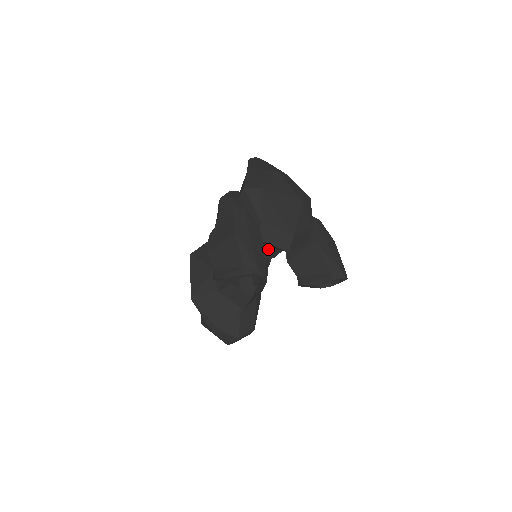
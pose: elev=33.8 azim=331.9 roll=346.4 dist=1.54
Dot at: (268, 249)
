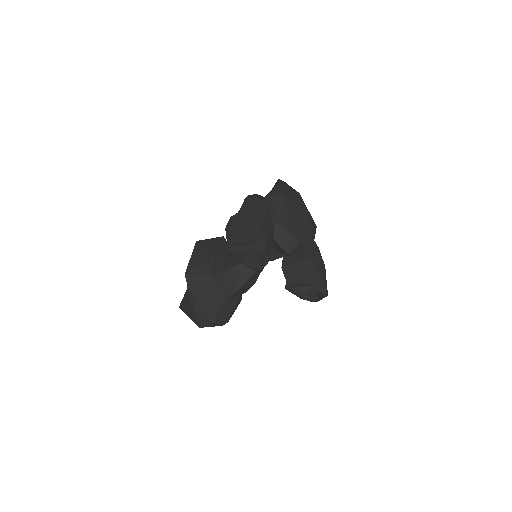
Dot at: (271, 250)
